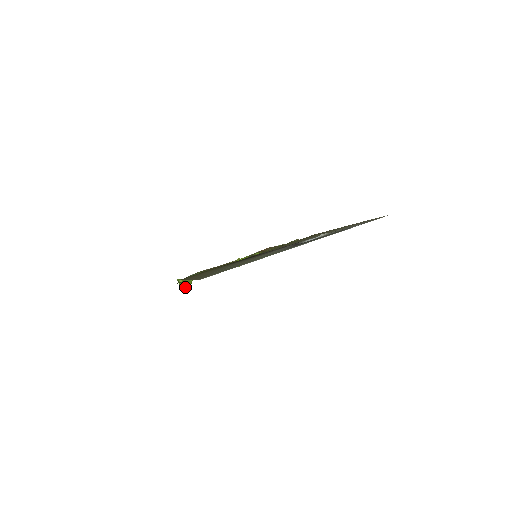
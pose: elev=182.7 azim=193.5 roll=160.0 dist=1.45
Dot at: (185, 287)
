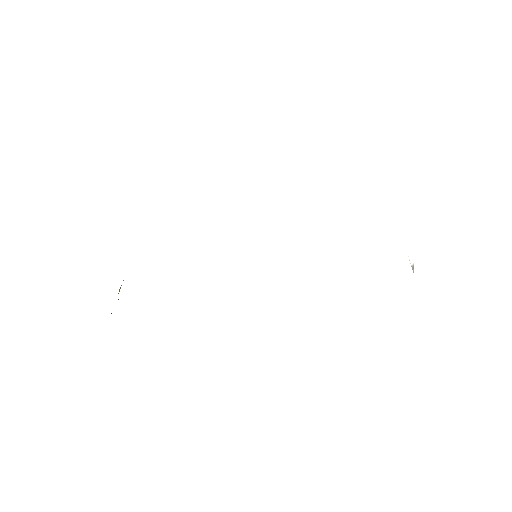
Dot at: occluded
